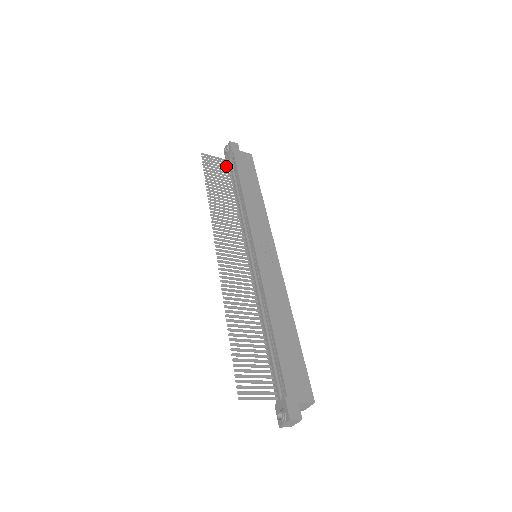
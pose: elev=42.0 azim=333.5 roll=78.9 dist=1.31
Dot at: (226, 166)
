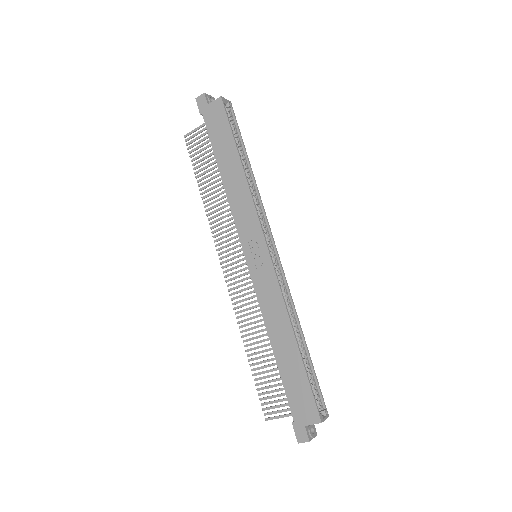
Dot at: occluded
